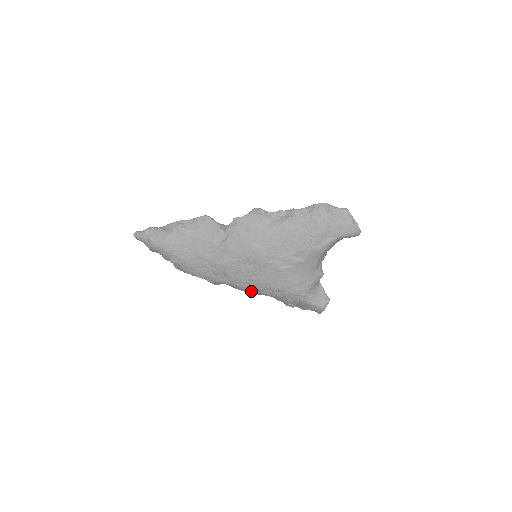
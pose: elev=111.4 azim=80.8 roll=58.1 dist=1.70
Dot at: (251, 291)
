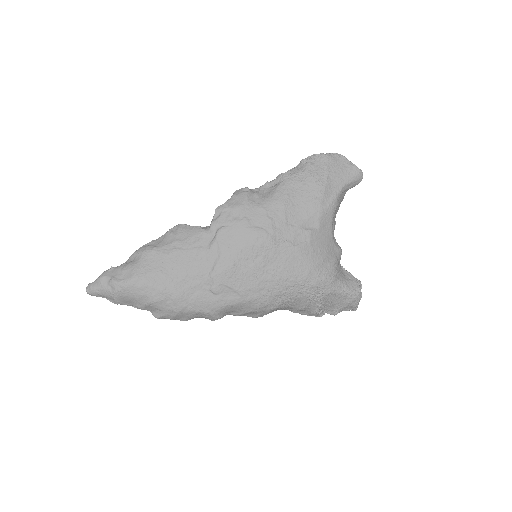
Dot at: (267, 303)
